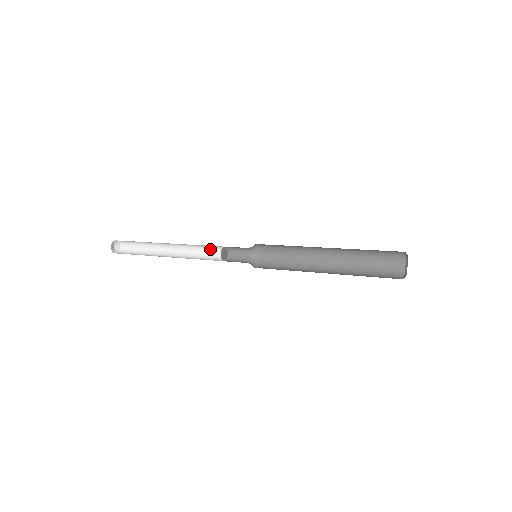
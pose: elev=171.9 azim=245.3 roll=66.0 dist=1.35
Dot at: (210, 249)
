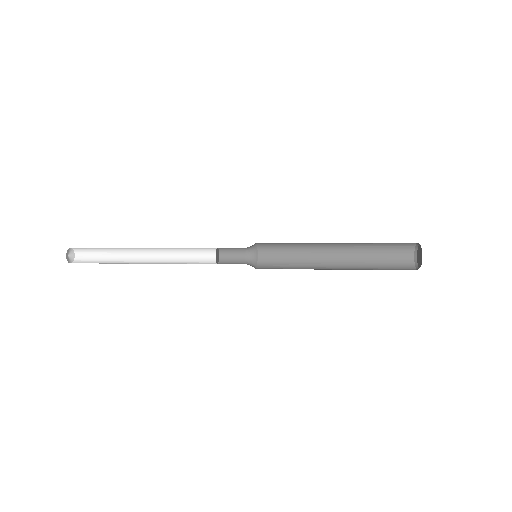
Dot at: (197, 257)
